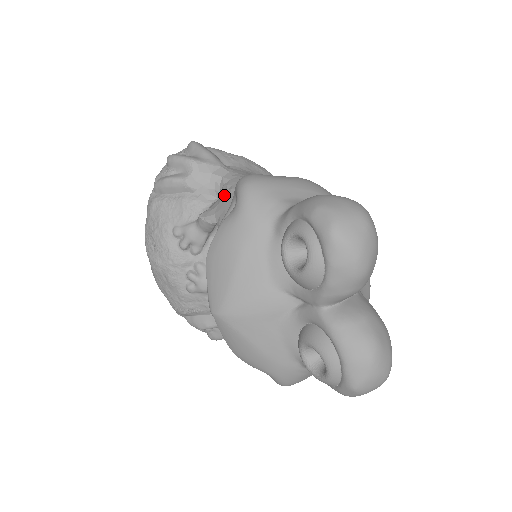
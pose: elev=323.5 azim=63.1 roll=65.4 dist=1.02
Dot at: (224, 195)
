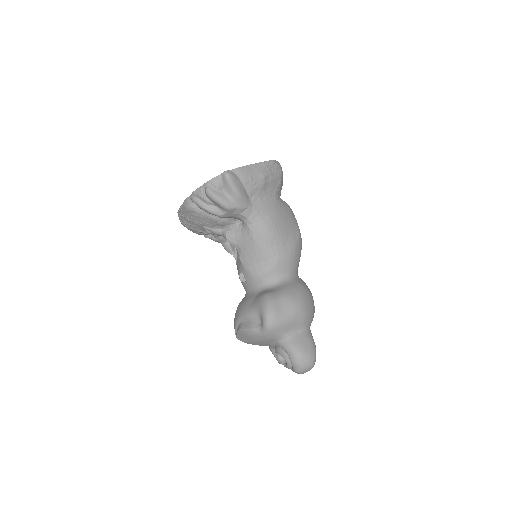
Dot at: (246, 237)
